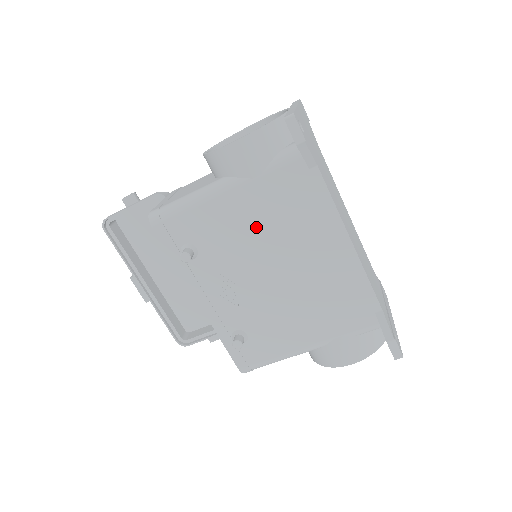
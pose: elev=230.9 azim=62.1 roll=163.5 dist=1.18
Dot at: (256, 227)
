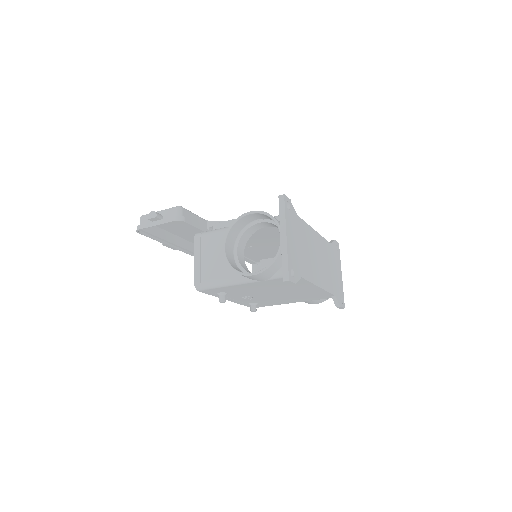
Dot at: (263, 288)
